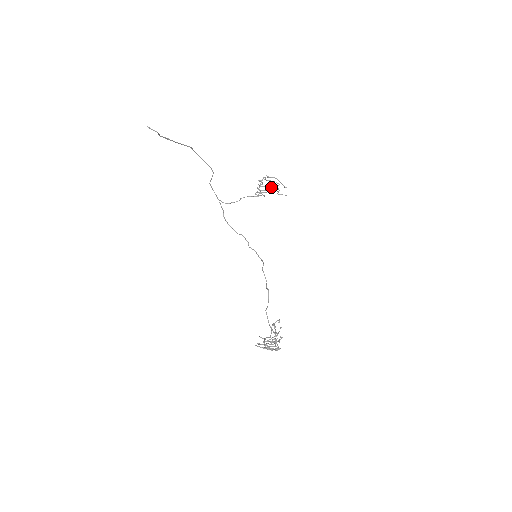
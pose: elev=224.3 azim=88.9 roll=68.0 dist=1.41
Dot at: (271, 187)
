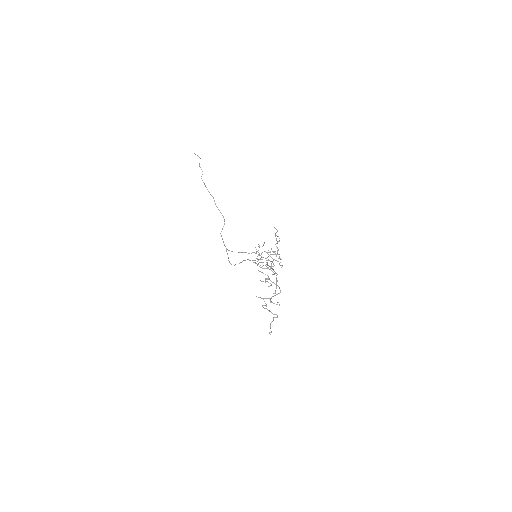
Dot at: (266, 258)
